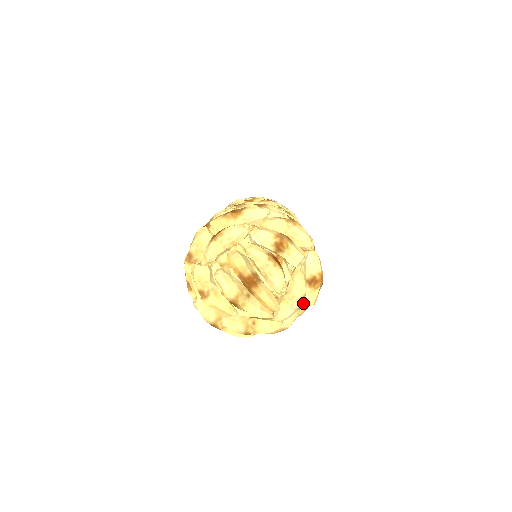
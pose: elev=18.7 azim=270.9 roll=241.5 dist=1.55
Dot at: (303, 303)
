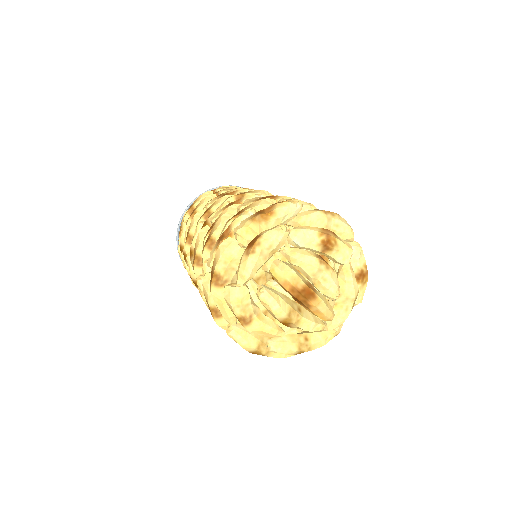
Dot at: occluded
